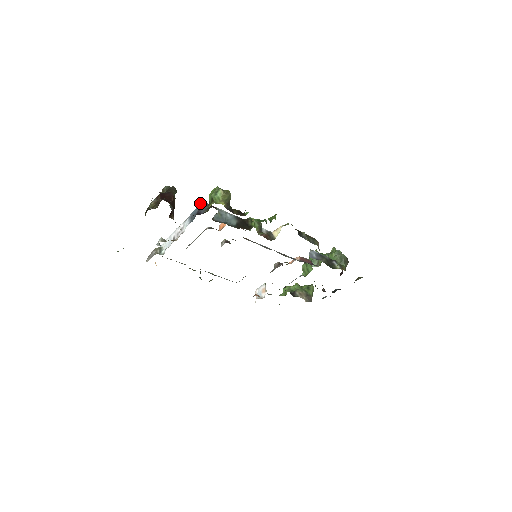
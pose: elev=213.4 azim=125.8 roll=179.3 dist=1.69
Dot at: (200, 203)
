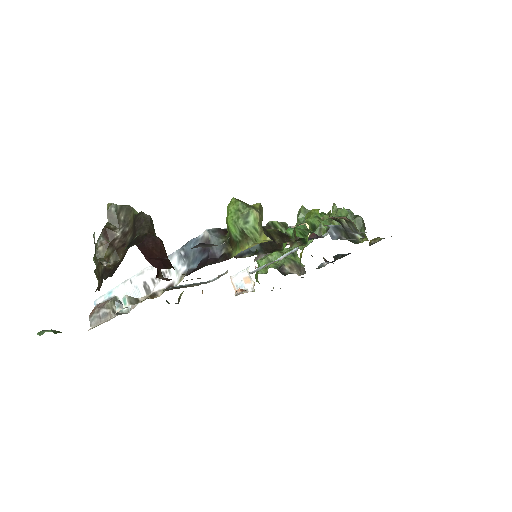
Dot at: (203, 232)
